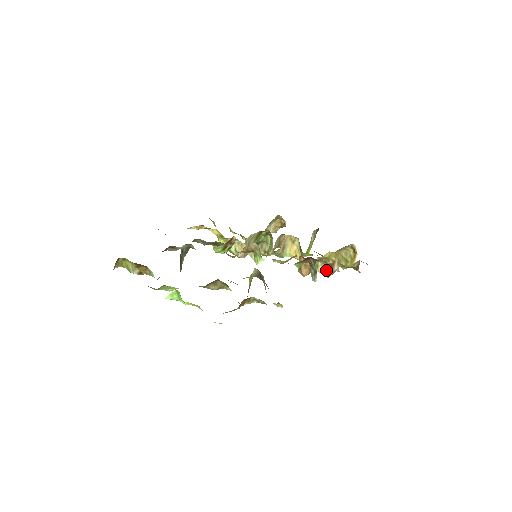
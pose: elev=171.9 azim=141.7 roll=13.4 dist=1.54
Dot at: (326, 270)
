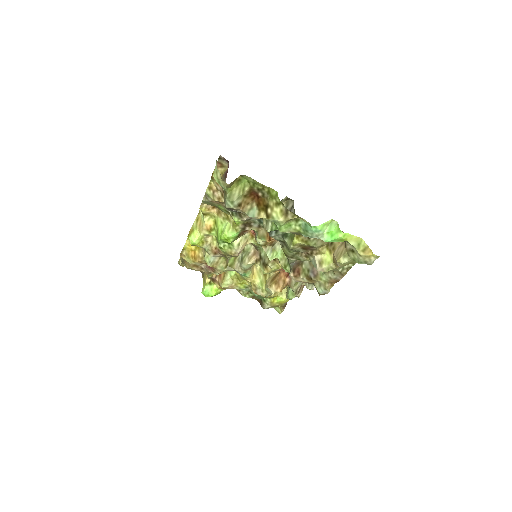
Dot at: (298, 290)
